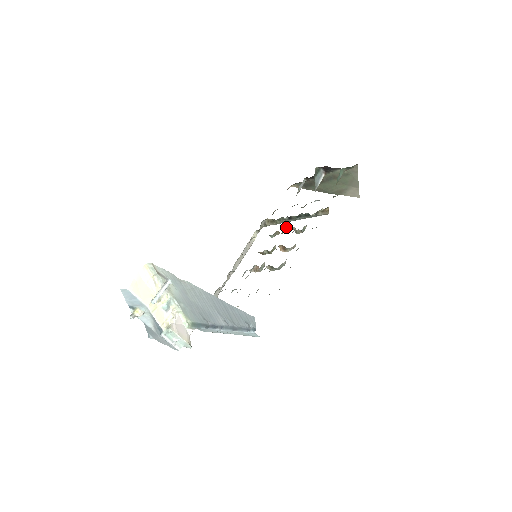
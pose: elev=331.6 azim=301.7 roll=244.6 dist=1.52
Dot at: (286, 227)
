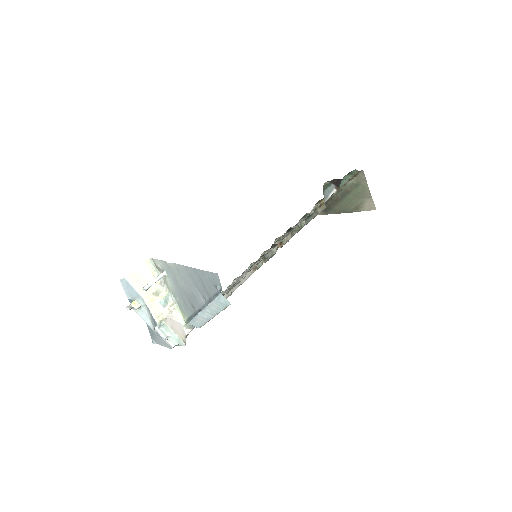
Dot at: (291, 232)
